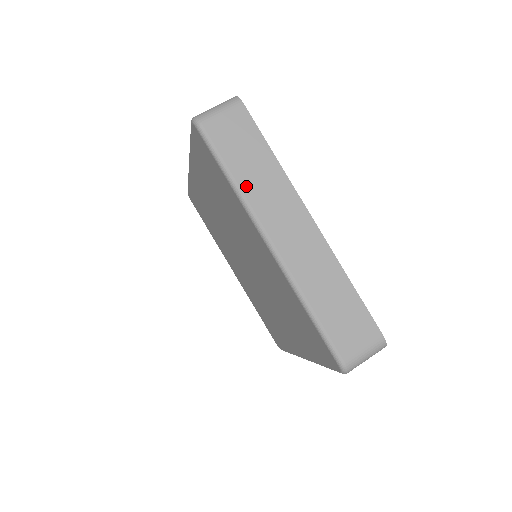
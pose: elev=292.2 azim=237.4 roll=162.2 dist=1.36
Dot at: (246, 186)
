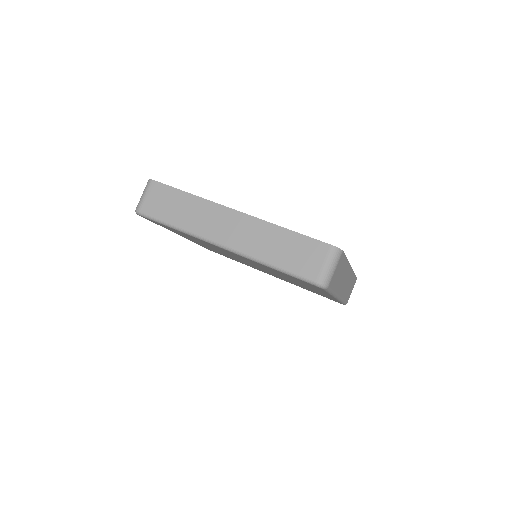
Dot at: (337, 288)
